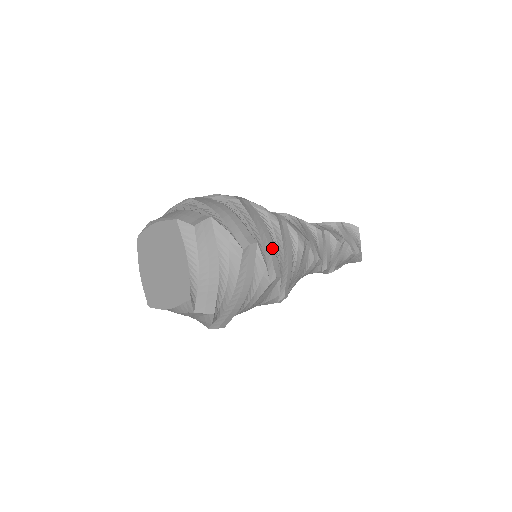
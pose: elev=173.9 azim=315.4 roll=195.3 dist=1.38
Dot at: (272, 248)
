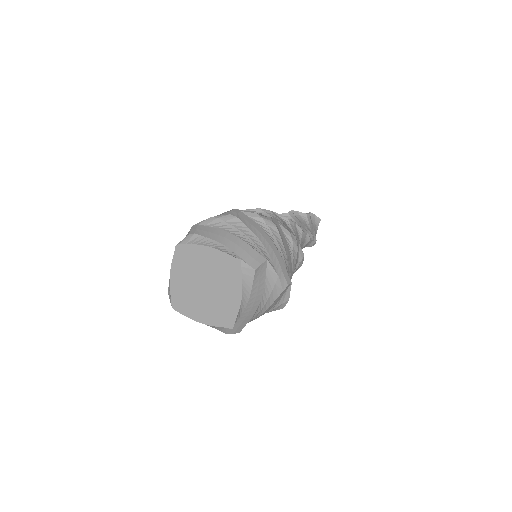
Dot at: (291, 276)
